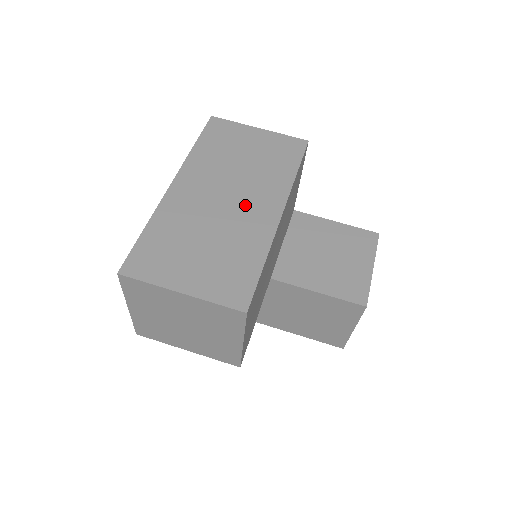
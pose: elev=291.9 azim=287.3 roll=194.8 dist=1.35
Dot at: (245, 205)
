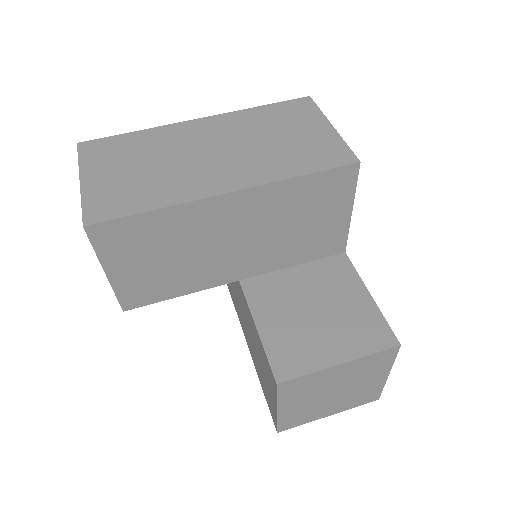
Dot at: (215, 166)
